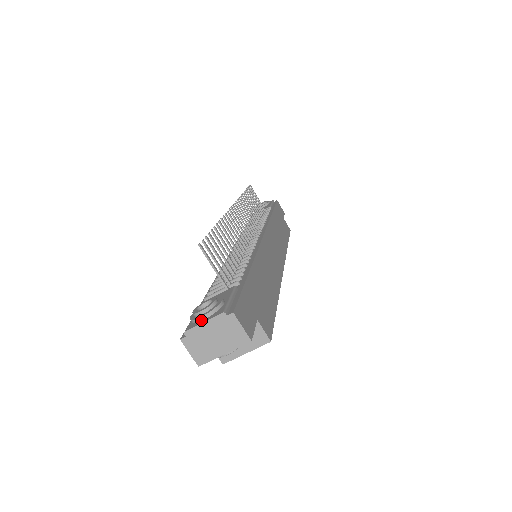
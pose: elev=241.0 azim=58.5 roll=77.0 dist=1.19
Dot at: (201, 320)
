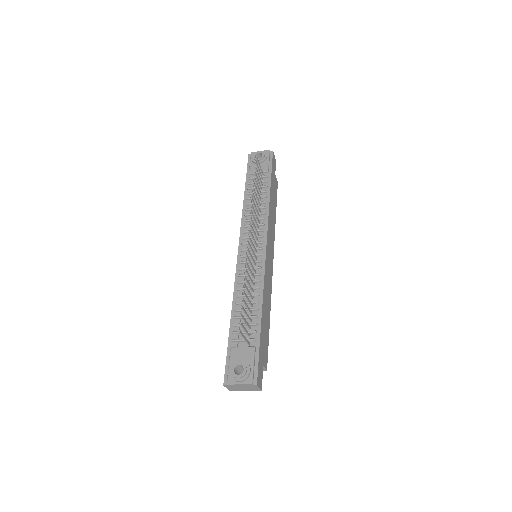
Dot at: (238, 382)
